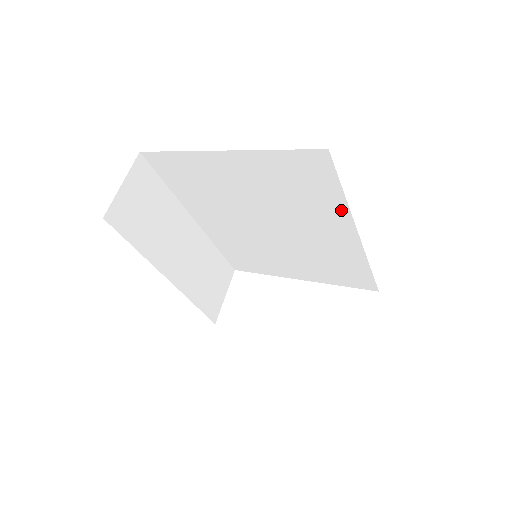
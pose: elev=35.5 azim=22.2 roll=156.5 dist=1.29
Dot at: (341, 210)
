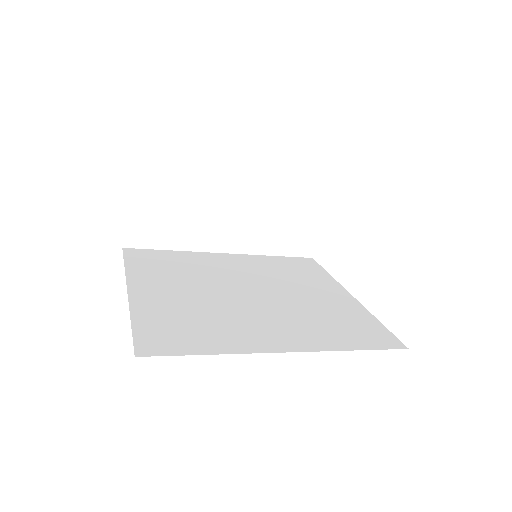
Dot at: occluded
